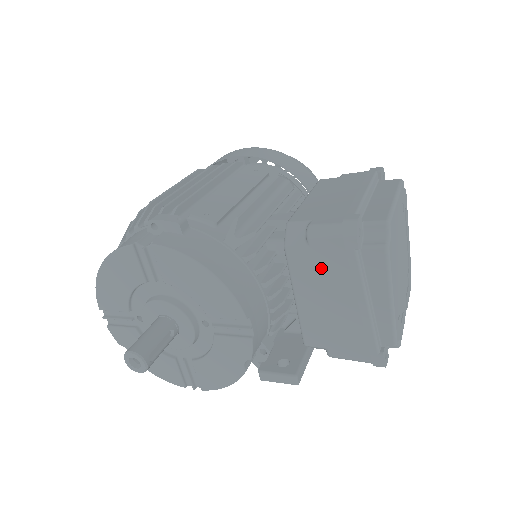
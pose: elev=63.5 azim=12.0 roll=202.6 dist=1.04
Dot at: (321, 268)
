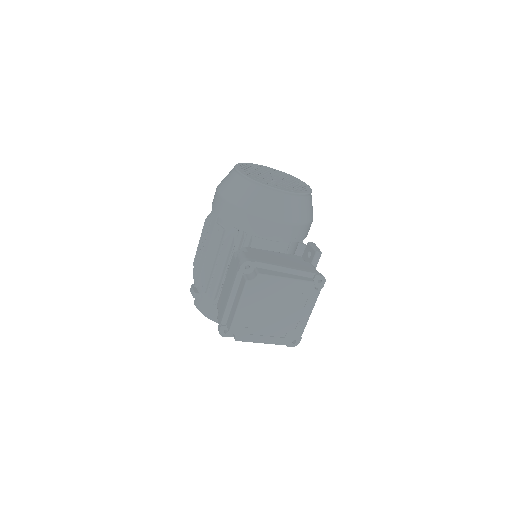
Dot at: occluded
